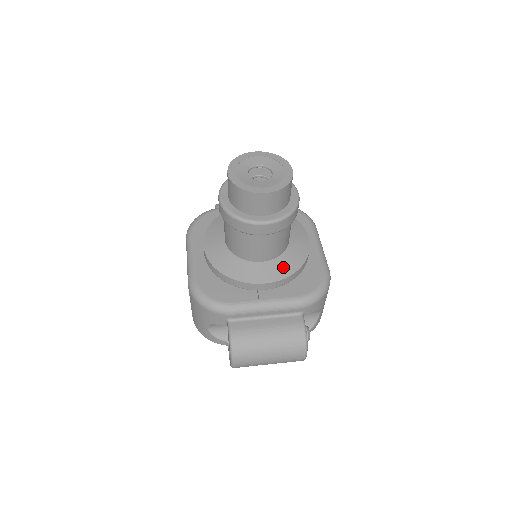
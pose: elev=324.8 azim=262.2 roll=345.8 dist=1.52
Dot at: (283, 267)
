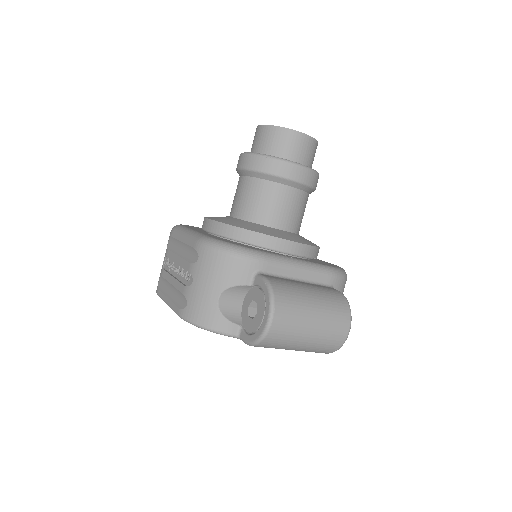
Dot at: (304, 240)
